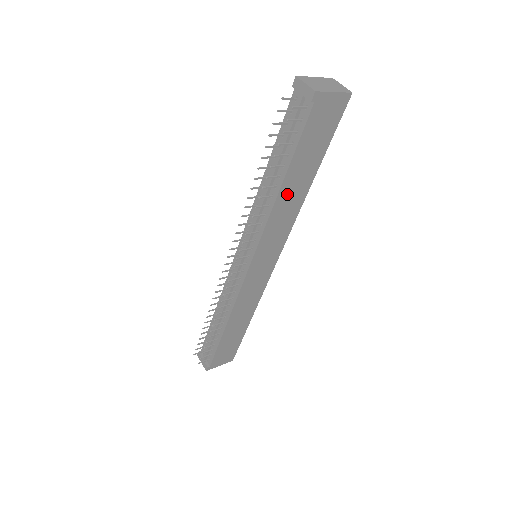
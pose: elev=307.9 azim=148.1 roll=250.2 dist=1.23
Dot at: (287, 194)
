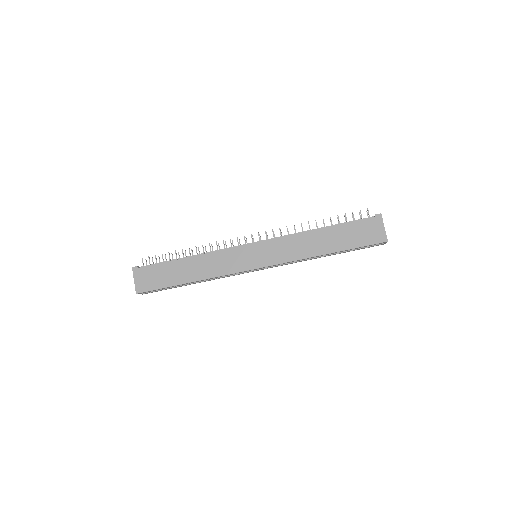
Dot at: (315, 238)
